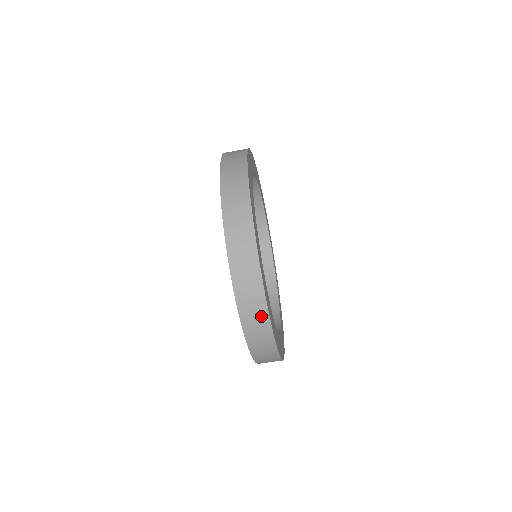
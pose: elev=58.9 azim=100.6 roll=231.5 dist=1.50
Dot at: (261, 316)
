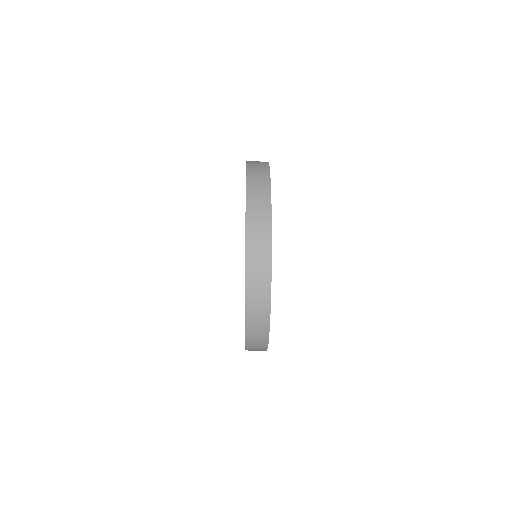
Dot at: (264, 303)
